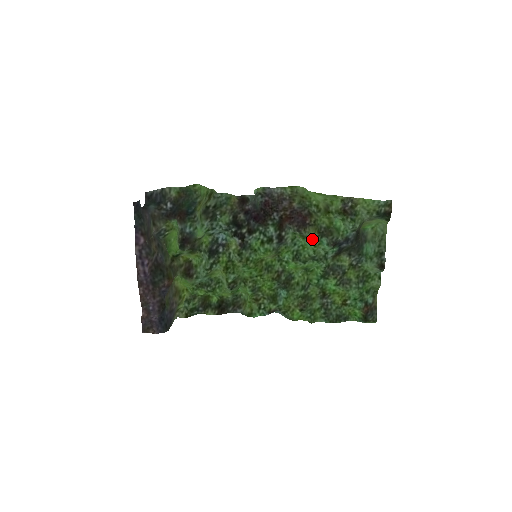
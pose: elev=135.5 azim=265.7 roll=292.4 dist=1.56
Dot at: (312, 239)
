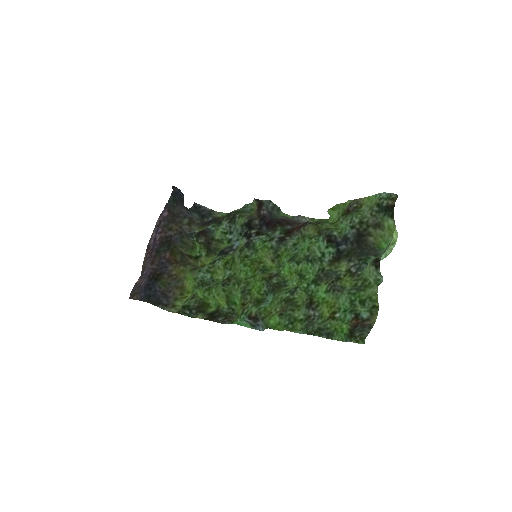
Dot at: (310, 238)
